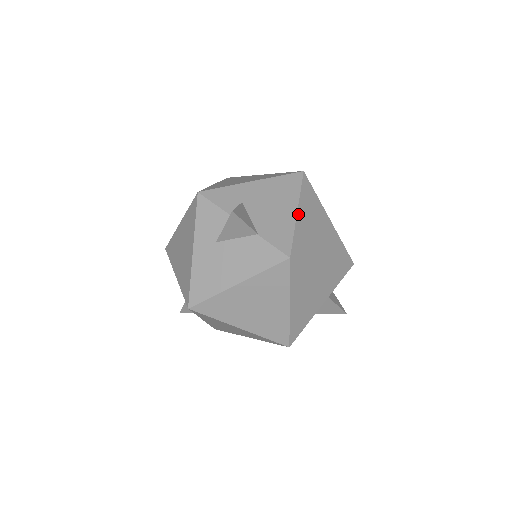
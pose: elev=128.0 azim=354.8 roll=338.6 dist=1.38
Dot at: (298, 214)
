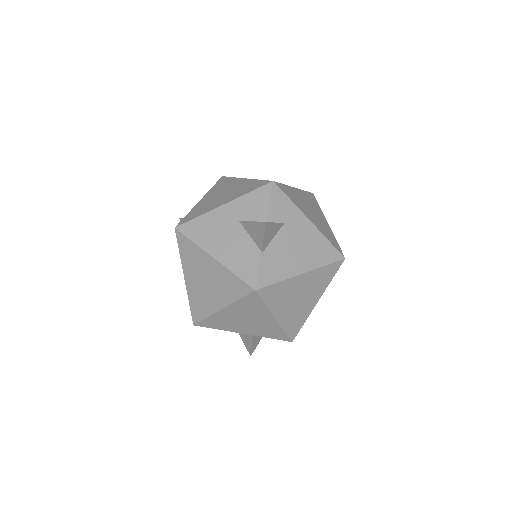
Dot at: (301, 275)
